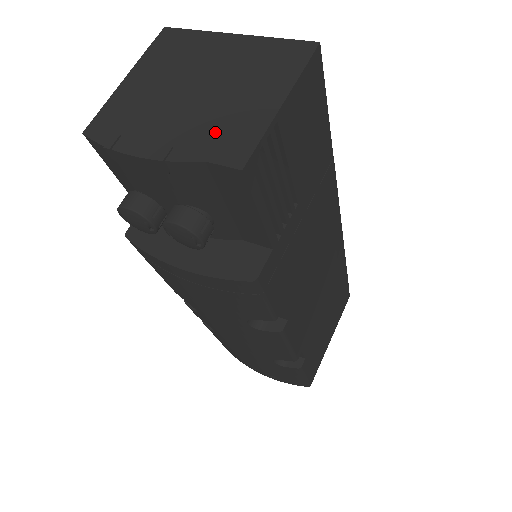
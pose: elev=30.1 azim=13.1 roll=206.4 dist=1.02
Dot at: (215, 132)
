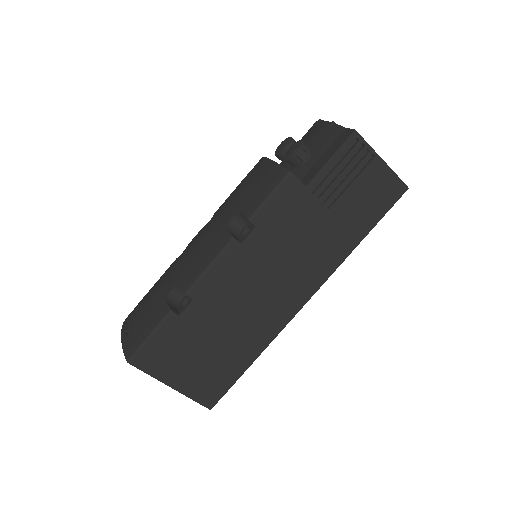
Dot at: occluded
